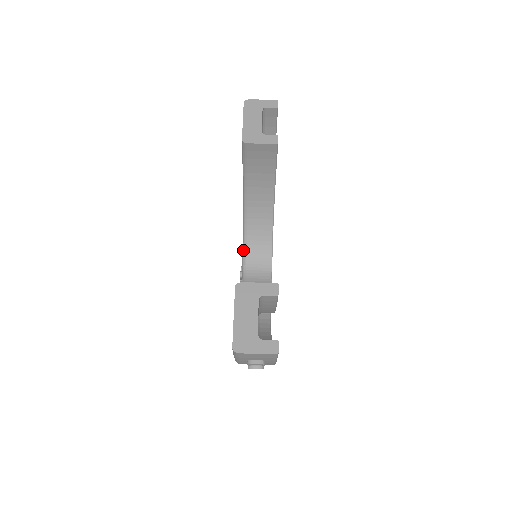
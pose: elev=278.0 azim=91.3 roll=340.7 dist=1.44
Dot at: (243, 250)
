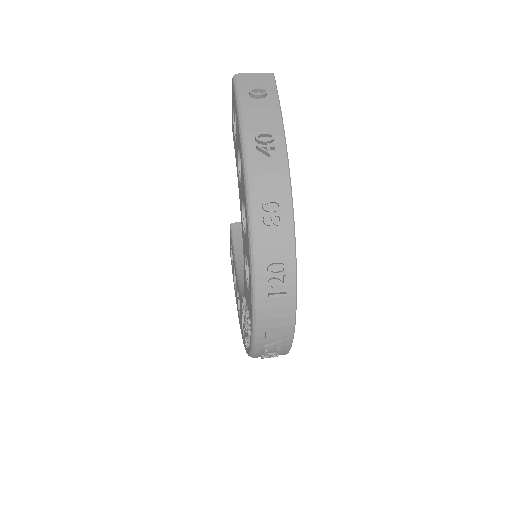
Dot at: occluded
